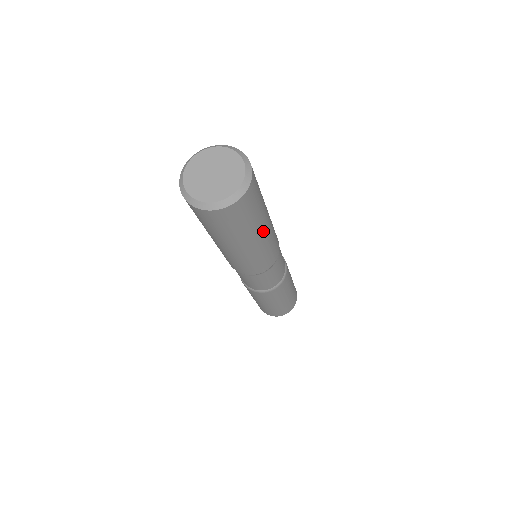
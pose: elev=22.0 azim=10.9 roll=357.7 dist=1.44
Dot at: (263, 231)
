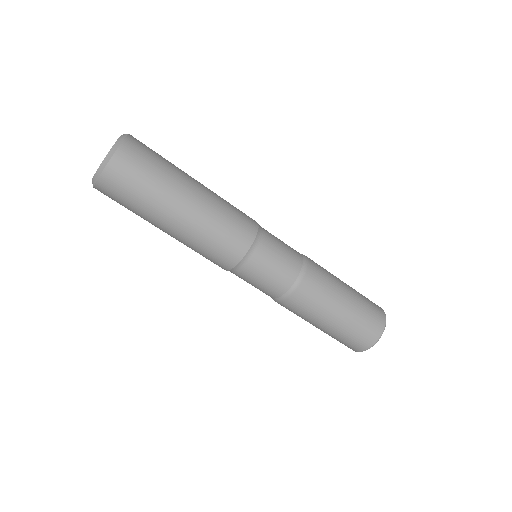
Dot at: (194, 186)
